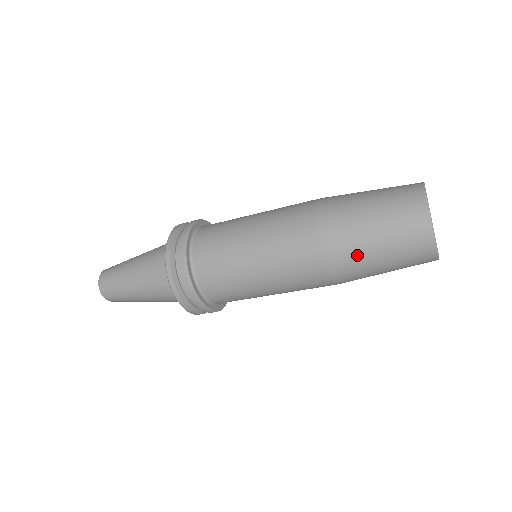
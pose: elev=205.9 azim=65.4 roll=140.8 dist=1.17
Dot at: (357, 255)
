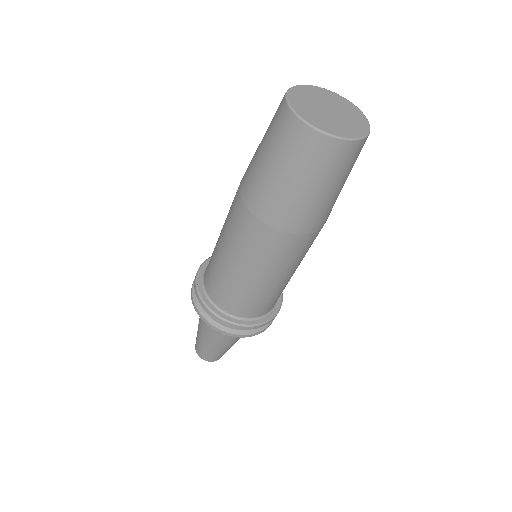
Dot at: (294, 205)
